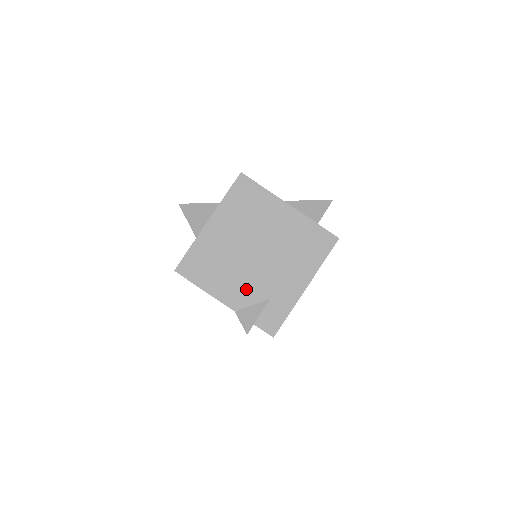
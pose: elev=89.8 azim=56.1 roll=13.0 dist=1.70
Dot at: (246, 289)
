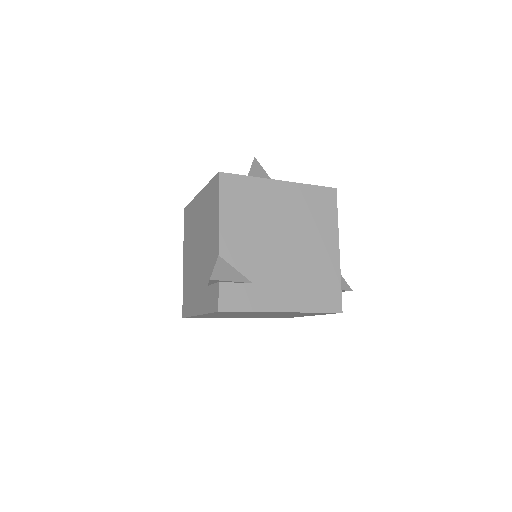
Dot at: (246, 253)
